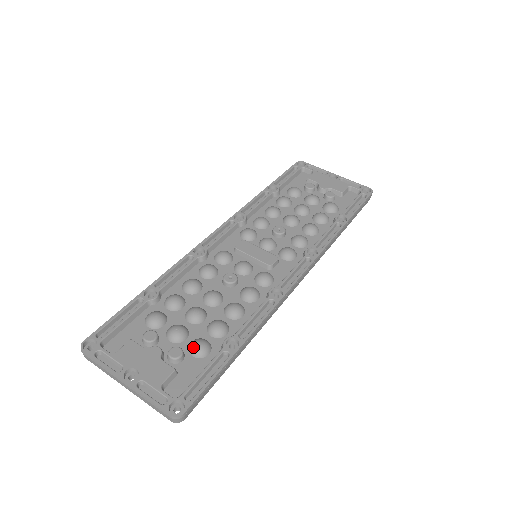
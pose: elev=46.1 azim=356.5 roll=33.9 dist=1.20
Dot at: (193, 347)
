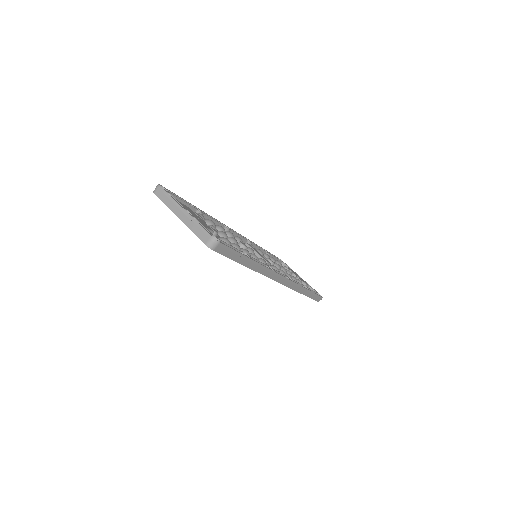
Dot at: (223, 238)
